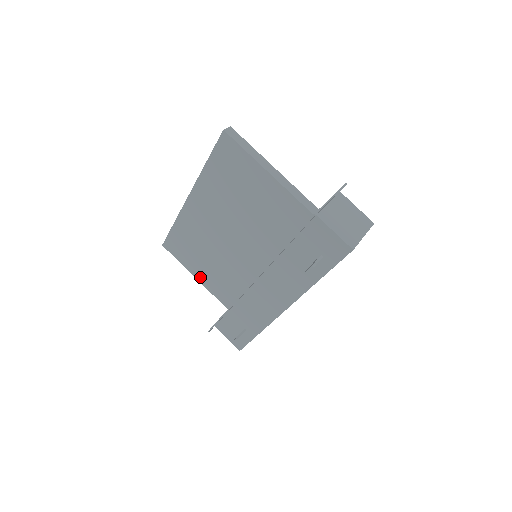
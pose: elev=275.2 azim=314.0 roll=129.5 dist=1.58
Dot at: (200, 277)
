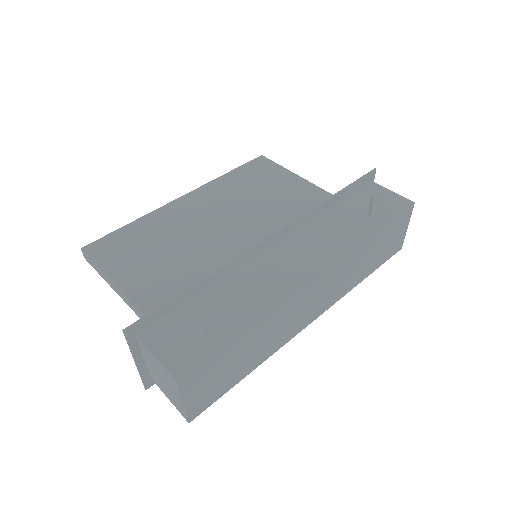
Dot at: (131, 286)
